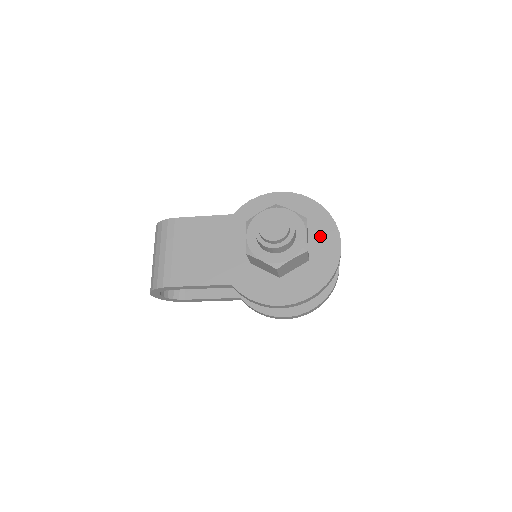
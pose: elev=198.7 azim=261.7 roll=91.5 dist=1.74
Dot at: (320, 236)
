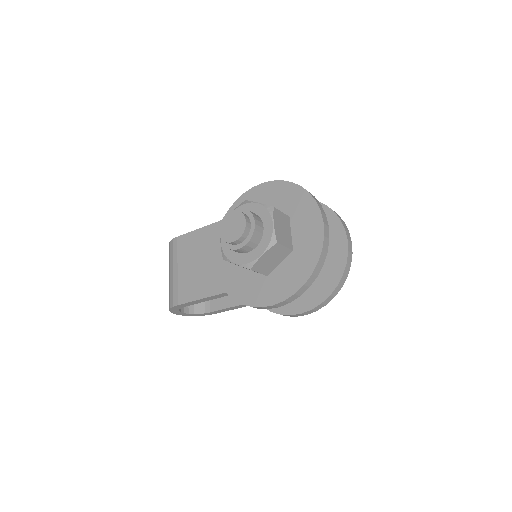
Dot at: (302, 221)
